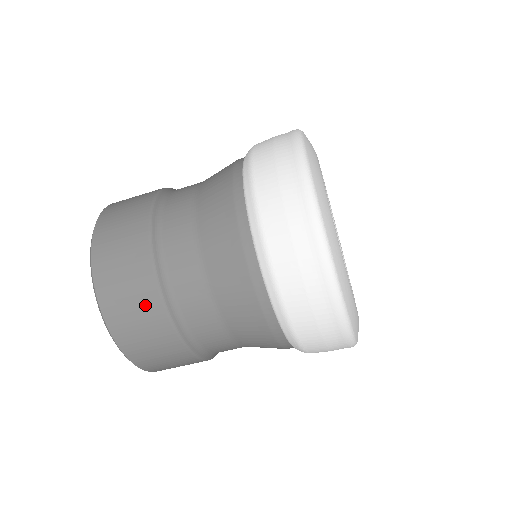
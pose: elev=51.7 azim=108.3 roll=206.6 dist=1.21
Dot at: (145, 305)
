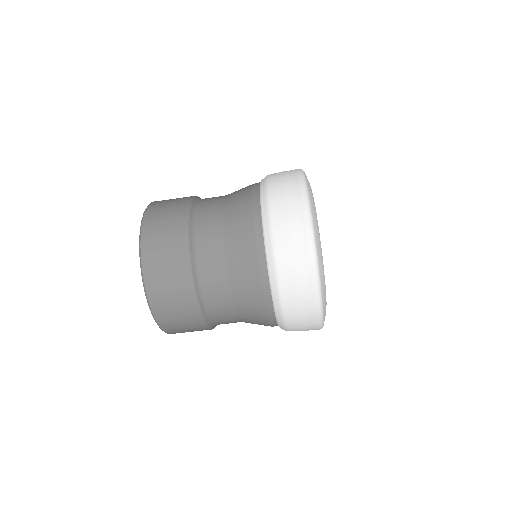
Dot at: (174, 244)
